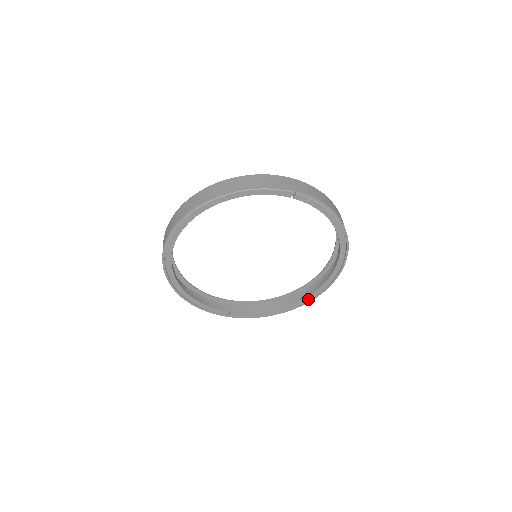
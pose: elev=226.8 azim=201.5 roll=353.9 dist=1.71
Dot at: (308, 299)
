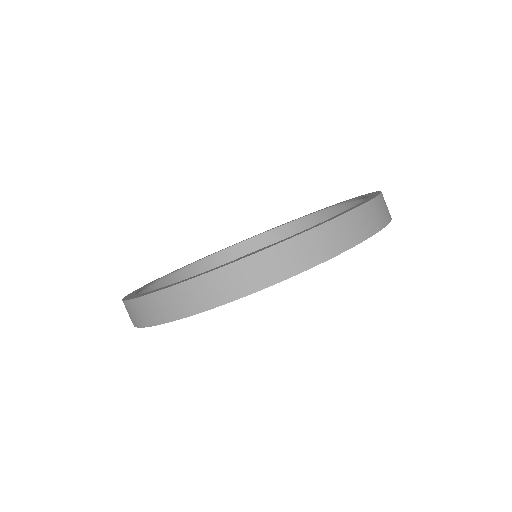
Dot at: occluded
